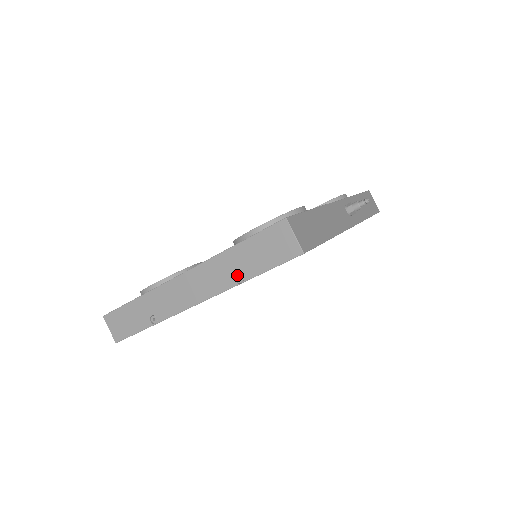
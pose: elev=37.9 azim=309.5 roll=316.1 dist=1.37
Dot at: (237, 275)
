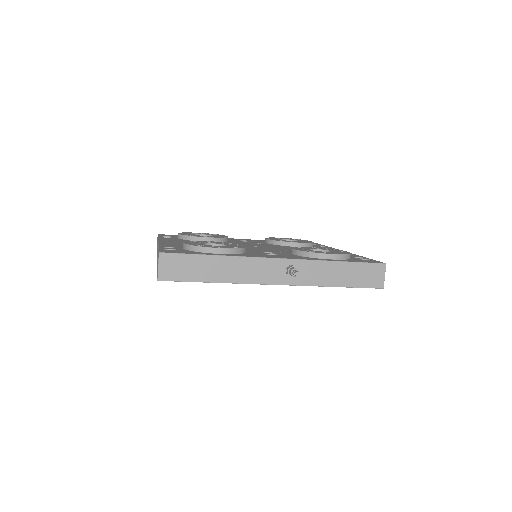
Dot at: occluded
